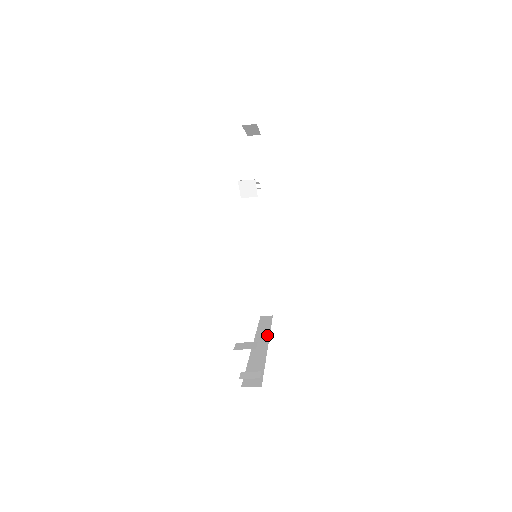
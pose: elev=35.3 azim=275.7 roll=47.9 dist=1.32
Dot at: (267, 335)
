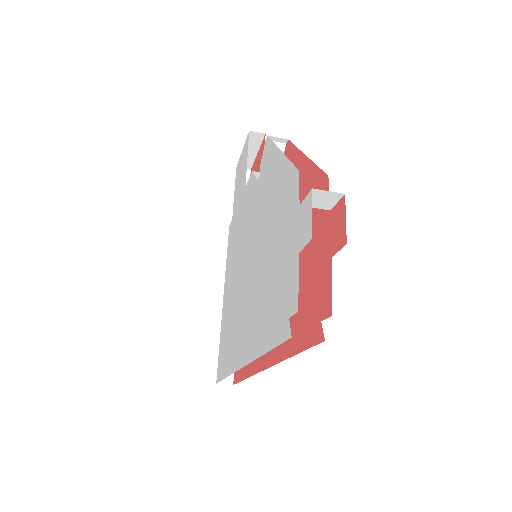
Dot at: occluded
